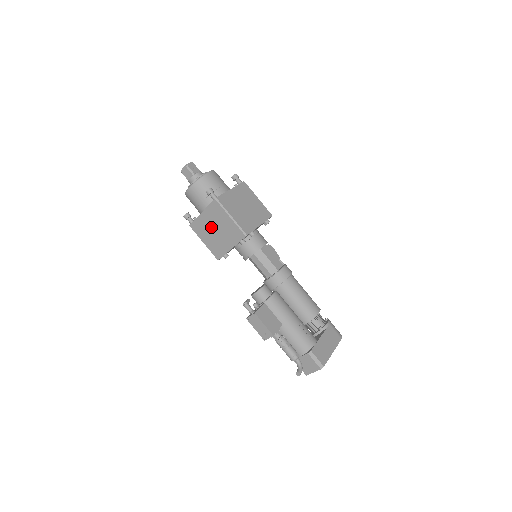
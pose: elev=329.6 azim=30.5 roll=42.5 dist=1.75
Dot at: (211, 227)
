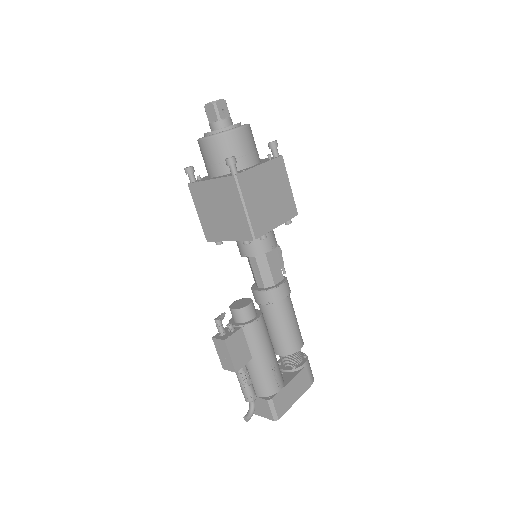
Dot at: (214, 203)
